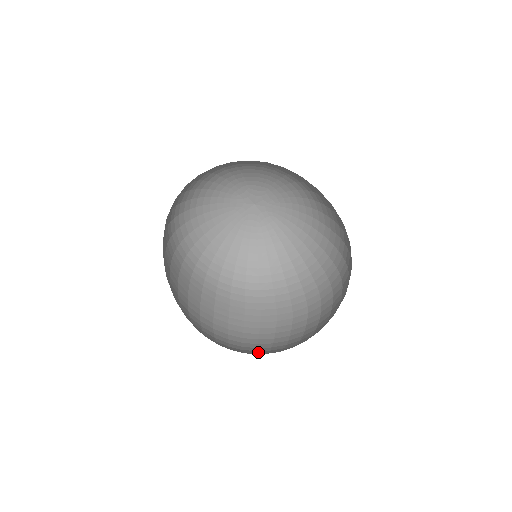
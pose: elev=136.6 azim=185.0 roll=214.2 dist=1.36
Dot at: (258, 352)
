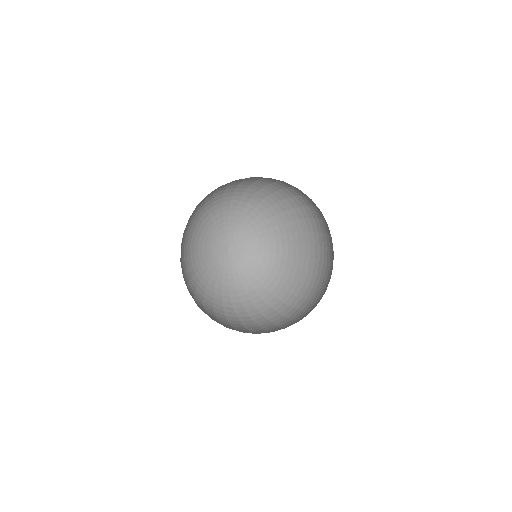
Dot at: occluded
